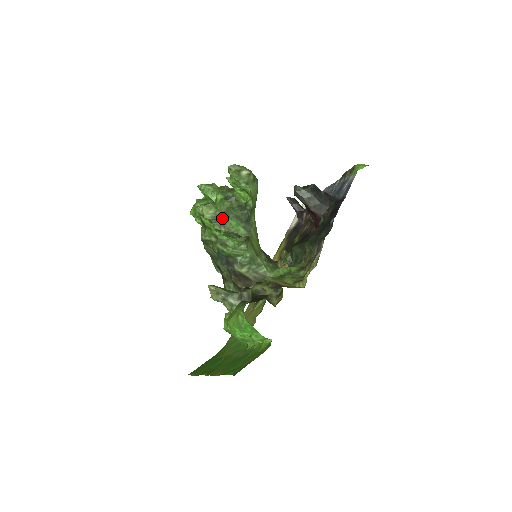
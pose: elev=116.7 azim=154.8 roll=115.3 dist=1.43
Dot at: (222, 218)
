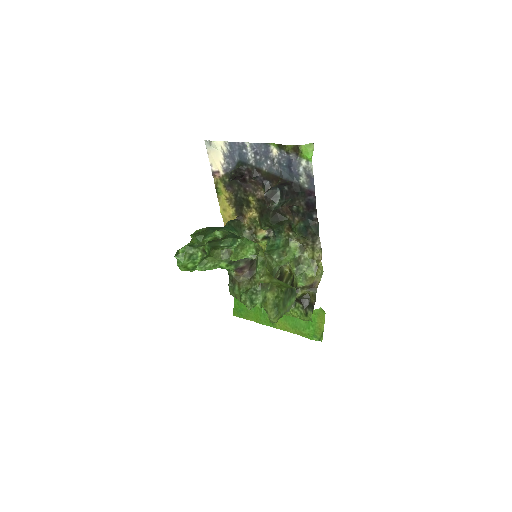
Dot at: (284, 311)
